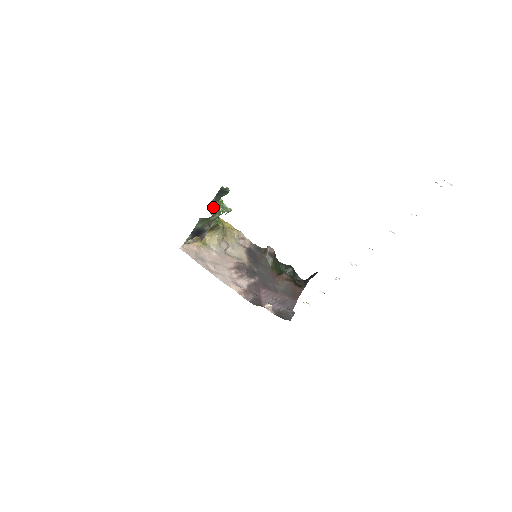
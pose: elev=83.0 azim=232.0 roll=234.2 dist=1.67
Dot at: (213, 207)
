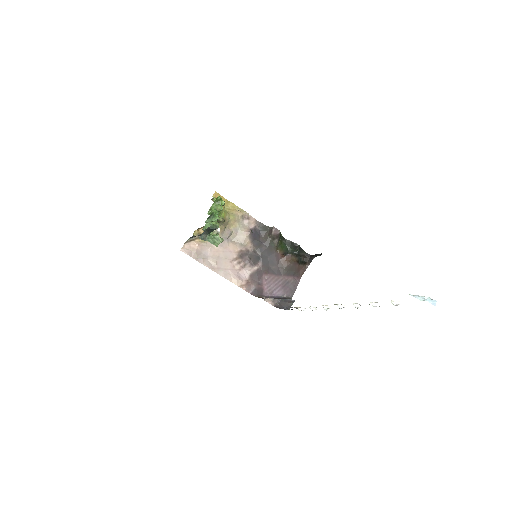
Dot at: (211, 208)
